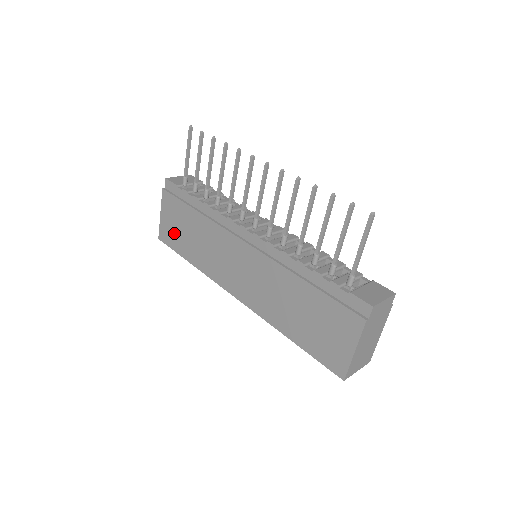
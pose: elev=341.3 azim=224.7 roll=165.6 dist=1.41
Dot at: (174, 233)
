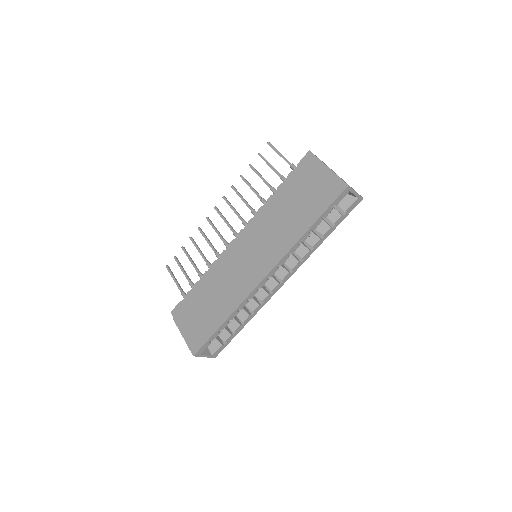
Dot at: (200, 327)
